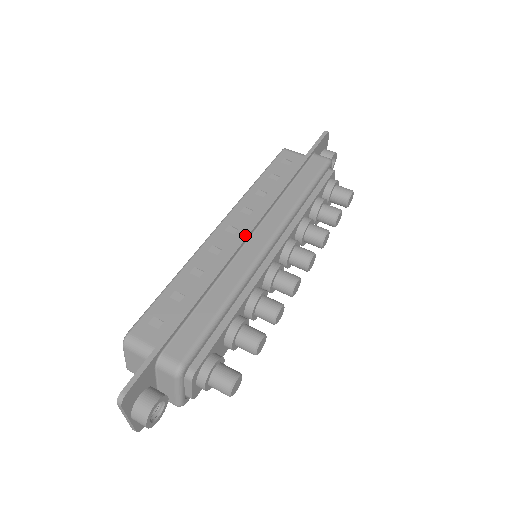
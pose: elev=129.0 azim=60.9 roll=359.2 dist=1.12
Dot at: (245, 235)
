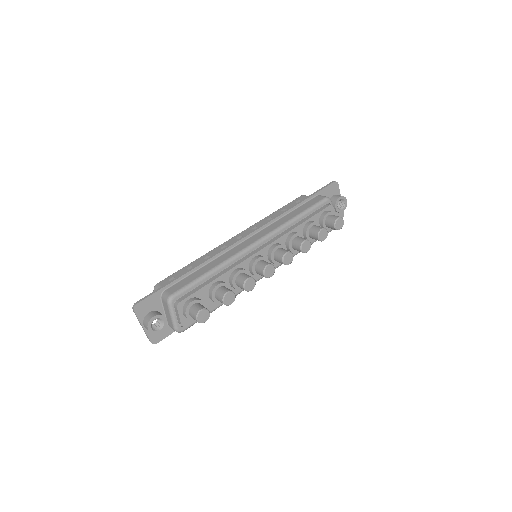
Dot at: (242, 237)
